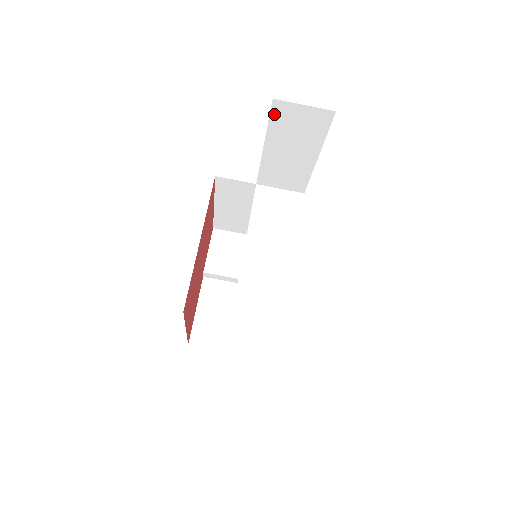
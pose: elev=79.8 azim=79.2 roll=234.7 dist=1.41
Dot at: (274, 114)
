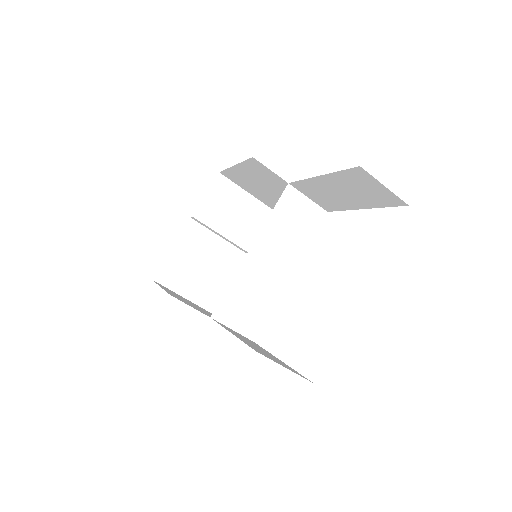
Dot at: (351, 171)
